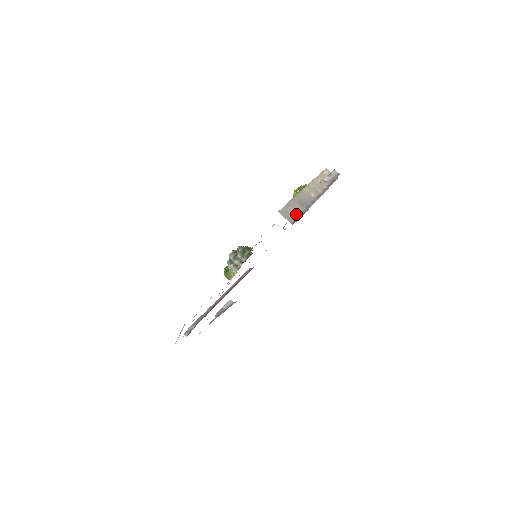
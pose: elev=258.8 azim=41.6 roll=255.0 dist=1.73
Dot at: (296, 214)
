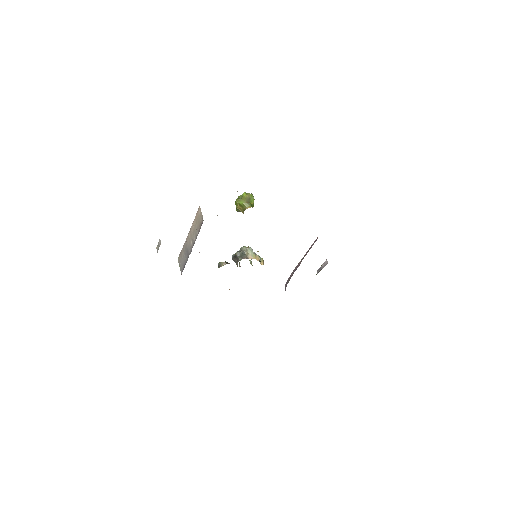
Dot at: (183, 264)
